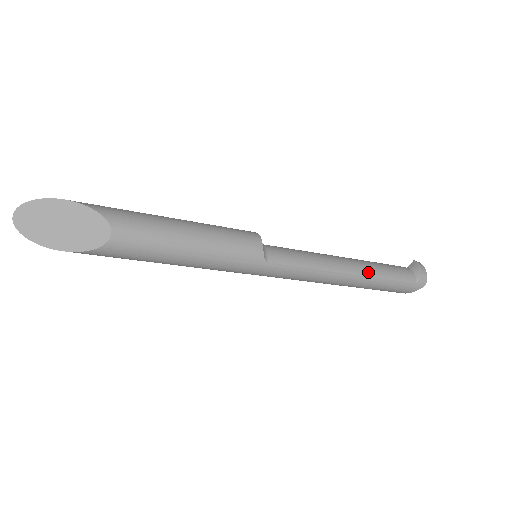
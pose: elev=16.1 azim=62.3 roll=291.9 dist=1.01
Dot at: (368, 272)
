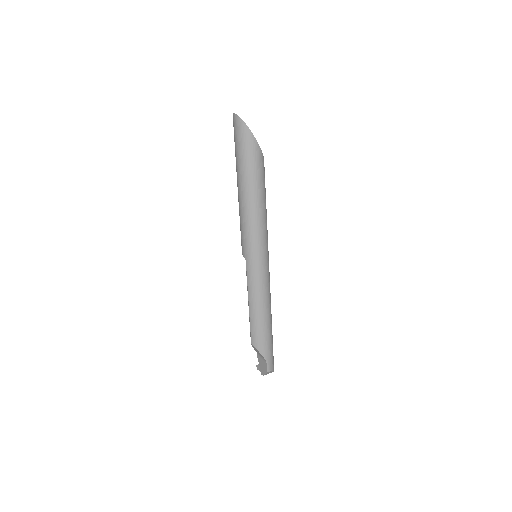
Dot at: occluded
